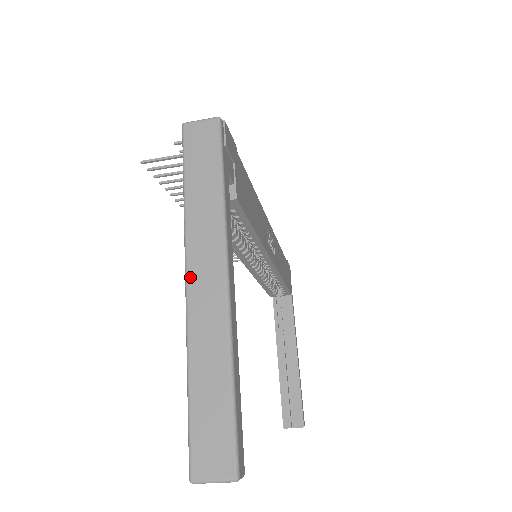
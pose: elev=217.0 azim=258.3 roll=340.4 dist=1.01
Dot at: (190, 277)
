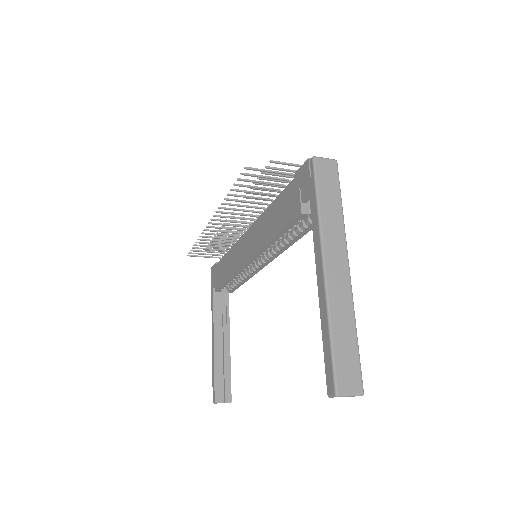
Dot at: (327, 264)
